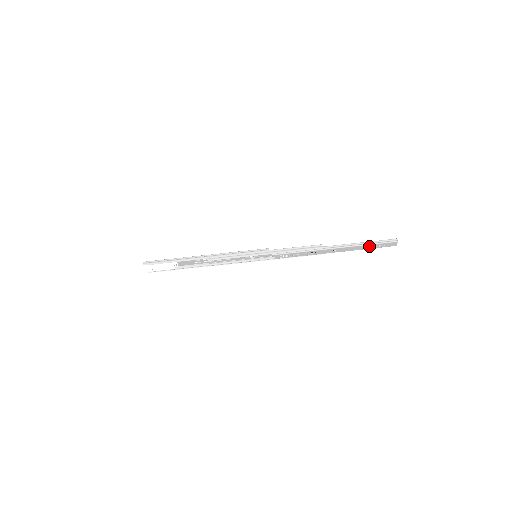
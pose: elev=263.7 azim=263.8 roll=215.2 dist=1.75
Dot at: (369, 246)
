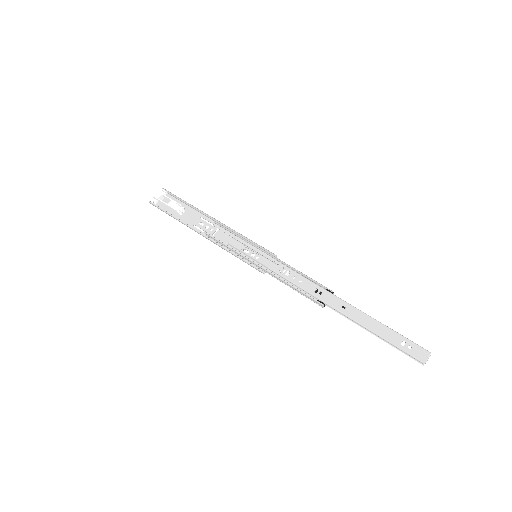
Dot at: (389, 333)
